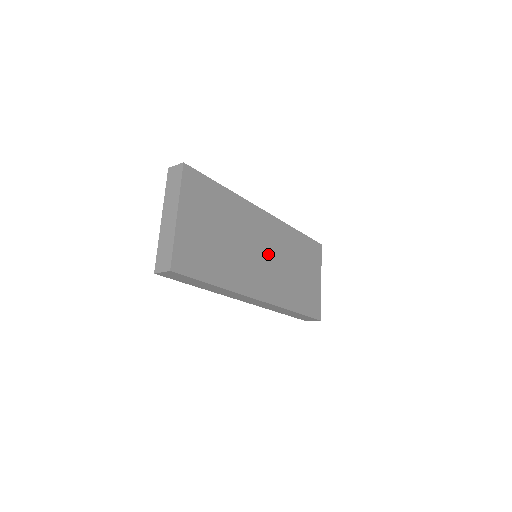
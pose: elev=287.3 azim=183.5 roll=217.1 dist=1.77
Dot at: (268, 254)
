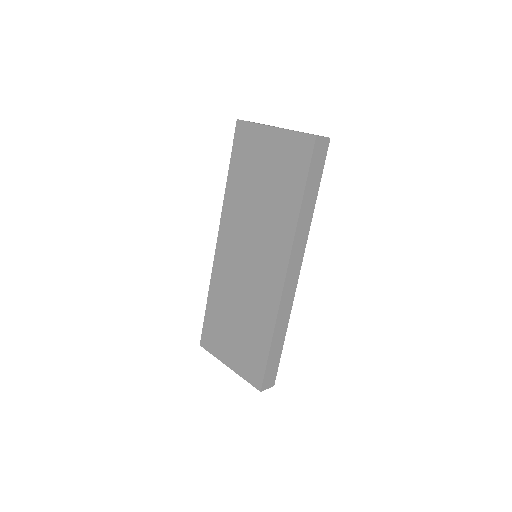
Dot at: occluded
